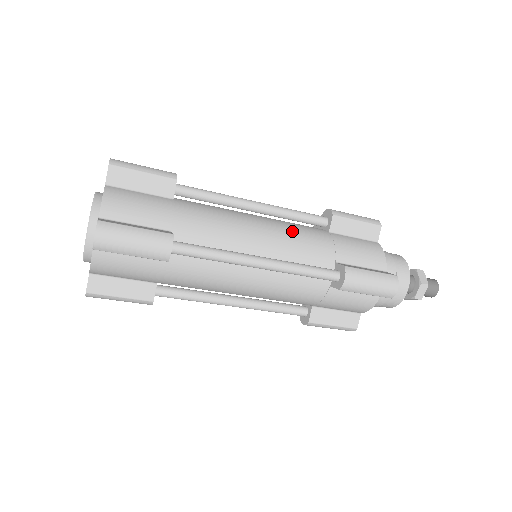
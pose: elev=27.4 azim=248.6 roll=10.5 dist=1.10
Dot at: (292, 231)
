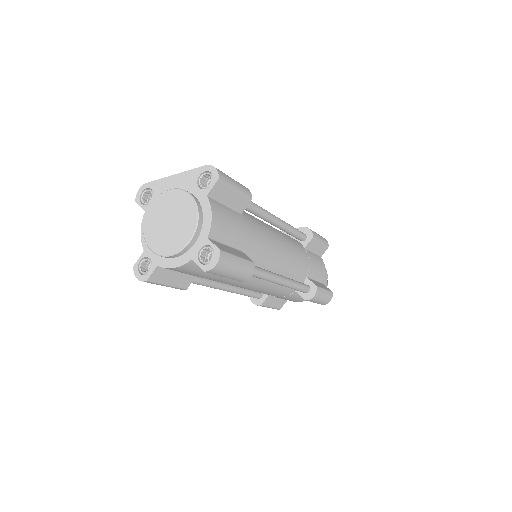
Dot at: (294, 250)
